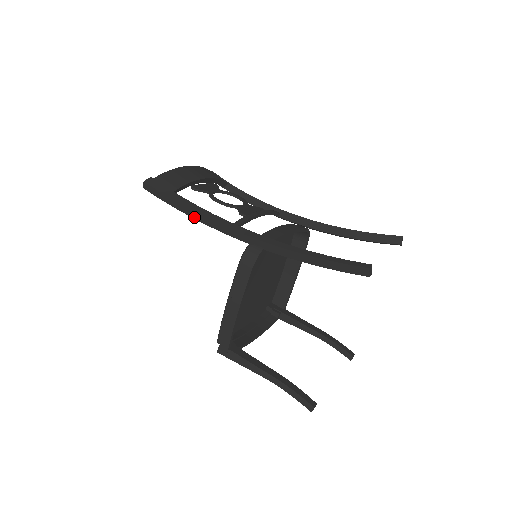
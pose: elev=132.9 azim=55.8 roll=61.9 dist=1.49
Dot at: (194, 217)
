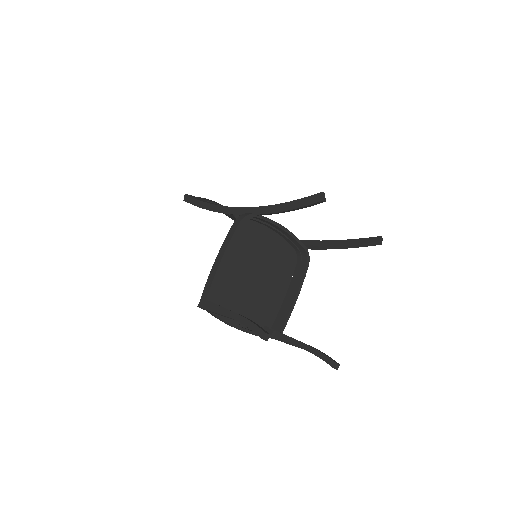
Dot at: (211, 209)
